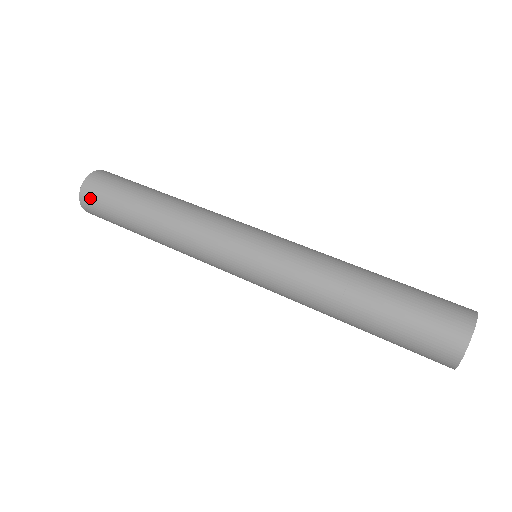
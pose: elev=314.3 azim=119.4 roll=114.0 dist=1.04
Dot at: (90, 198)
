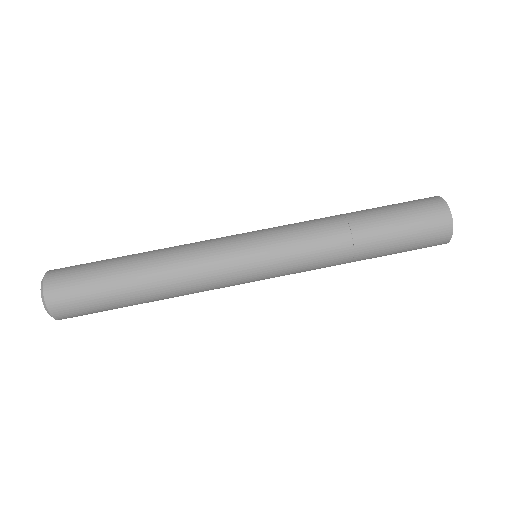
Dot at: (65, 309)
